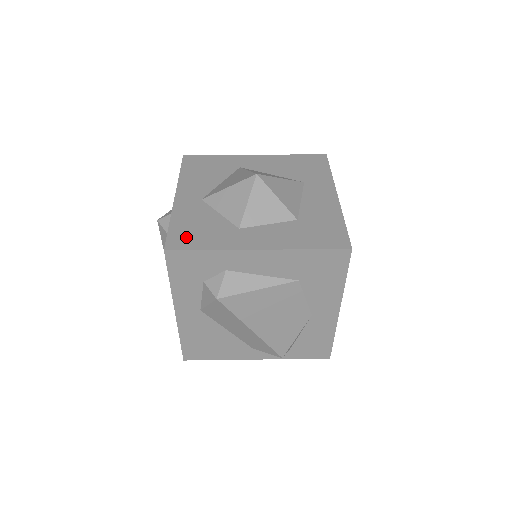
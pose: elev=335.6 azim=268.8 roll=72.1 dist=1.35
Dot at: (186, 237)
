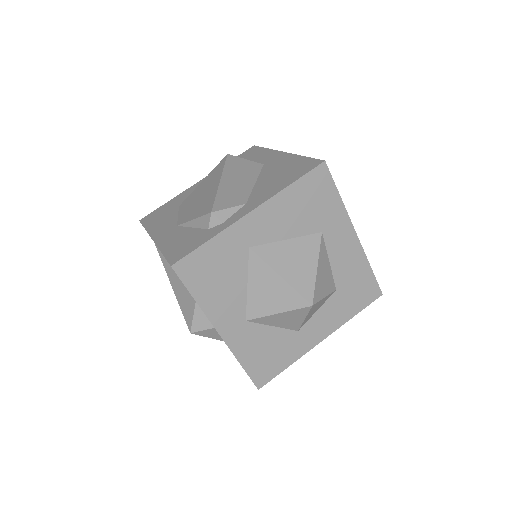
Dot at: (265, 368)
